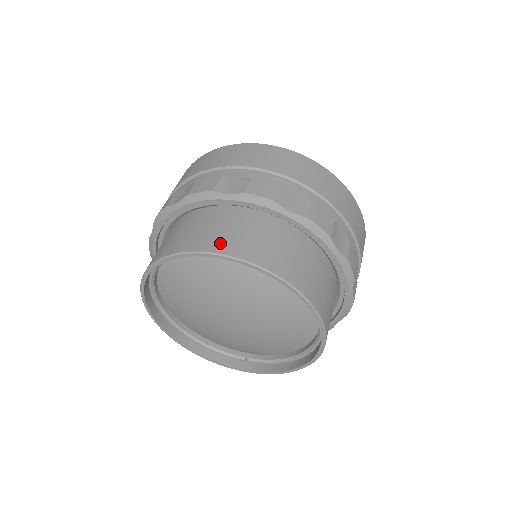
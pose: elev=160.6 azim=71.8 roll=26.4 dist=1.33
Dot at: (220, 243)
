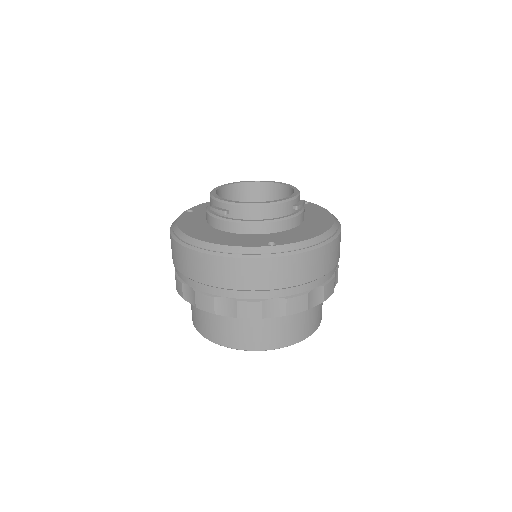
Dot at: (275, 342)
